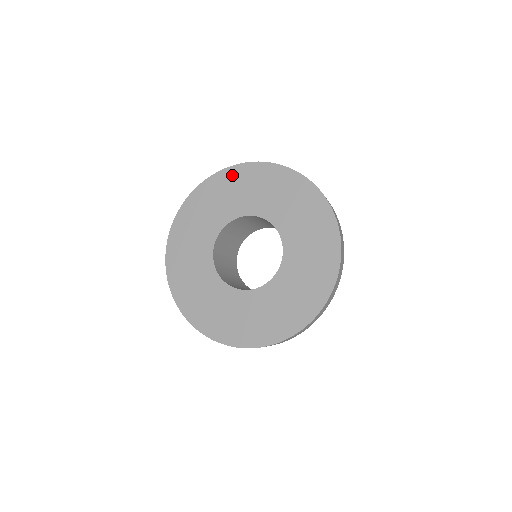
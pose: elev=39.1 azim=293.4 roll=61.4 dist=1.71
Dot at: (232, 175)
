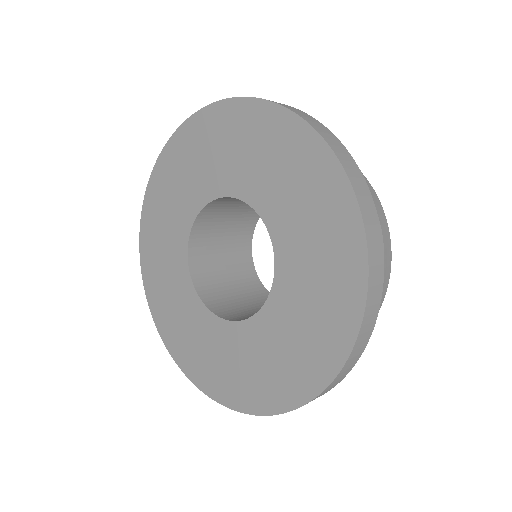
Dot at: (193, 131)
